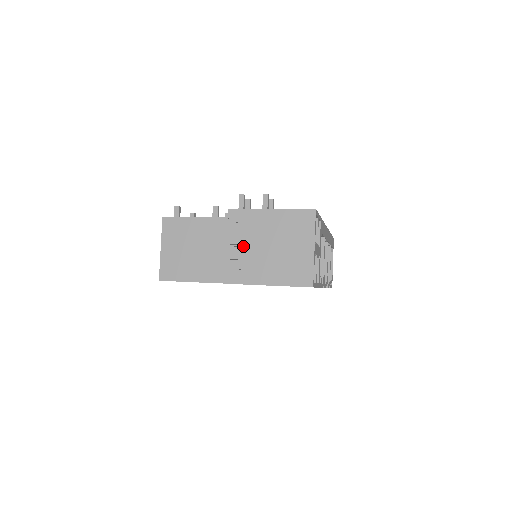
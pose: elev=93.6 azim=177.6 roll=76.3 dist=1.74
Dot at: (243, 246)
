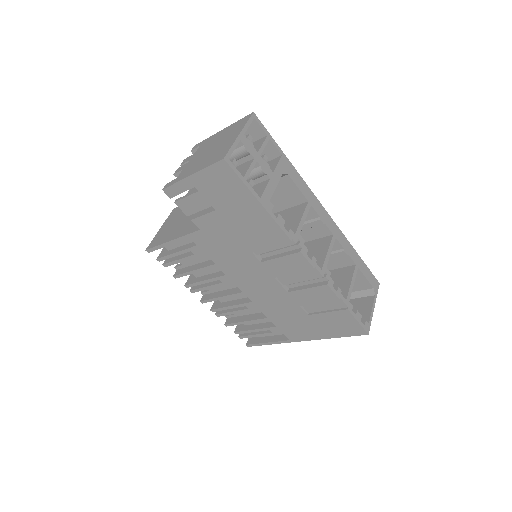
Dot at: (190, 161)
